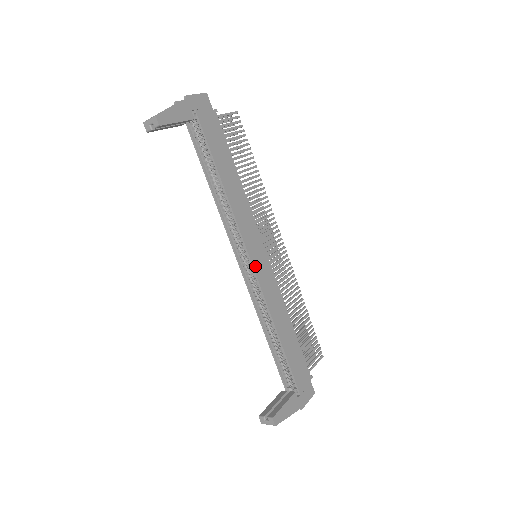
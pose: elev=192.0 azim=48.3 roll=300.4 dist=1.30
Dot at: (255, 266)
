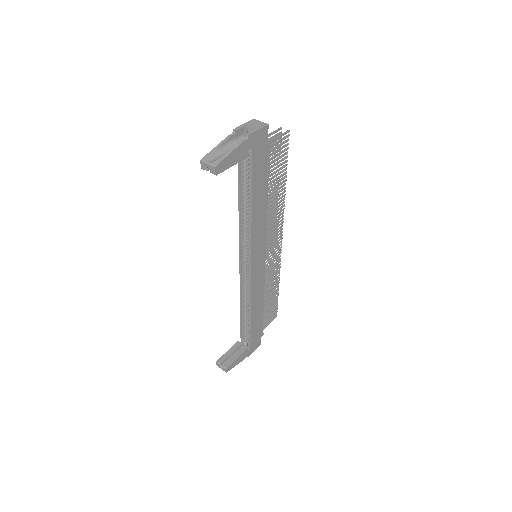
Dot at: (253, 270)
